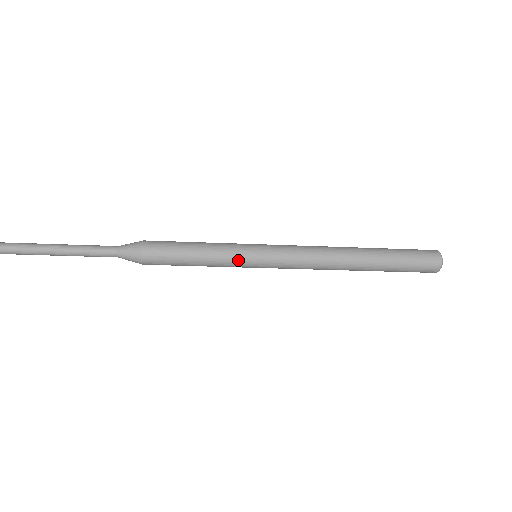
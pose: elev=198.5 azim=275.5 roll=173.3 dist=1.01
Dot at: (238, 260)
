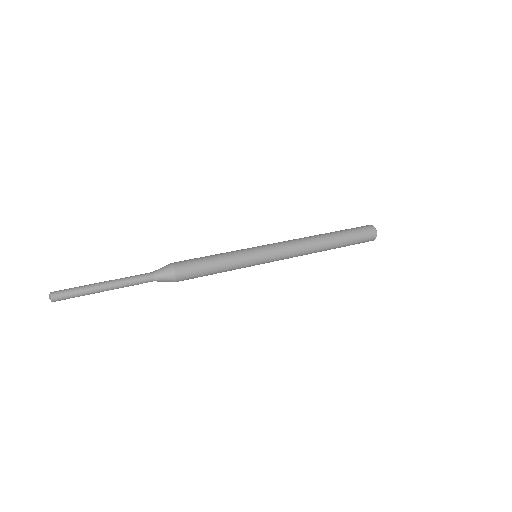
Dot at: (247, 262)
